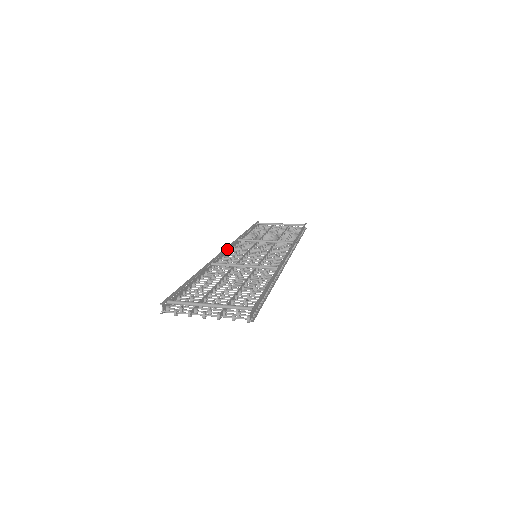
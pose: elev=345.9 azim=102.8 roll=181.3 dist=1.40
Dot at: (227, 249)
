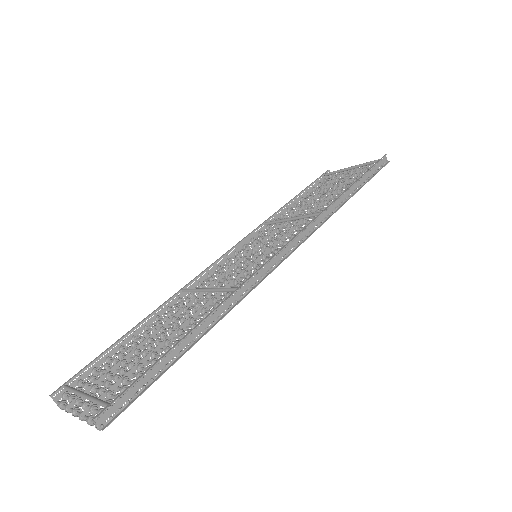
Dot at: occluded
